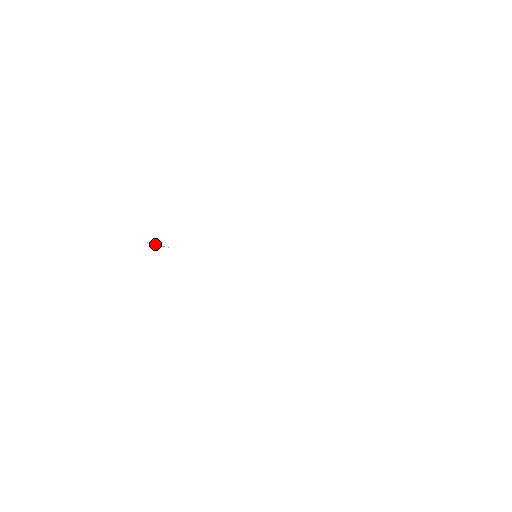
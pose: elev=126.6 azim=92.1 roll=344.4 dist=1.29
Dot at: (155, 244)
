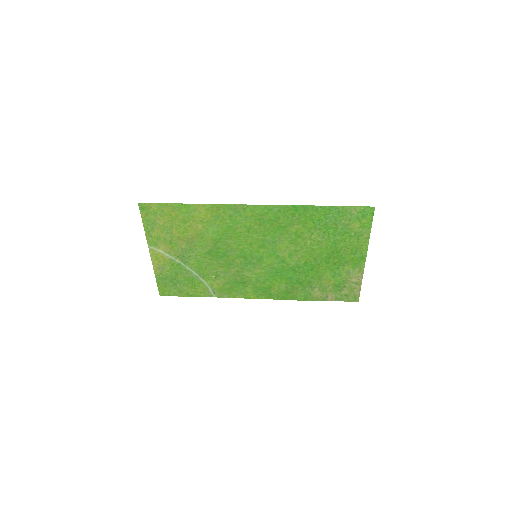
Dot at: (184, 267)
